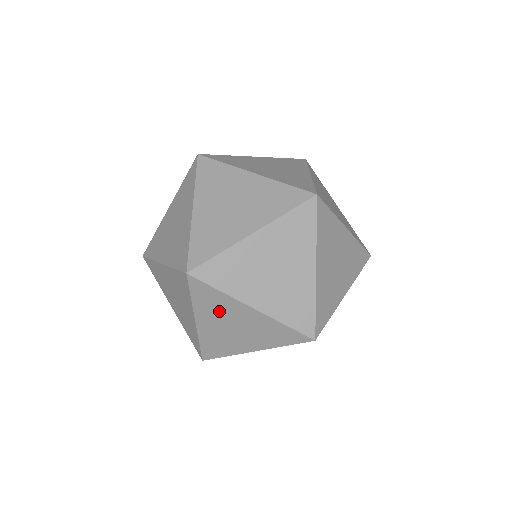
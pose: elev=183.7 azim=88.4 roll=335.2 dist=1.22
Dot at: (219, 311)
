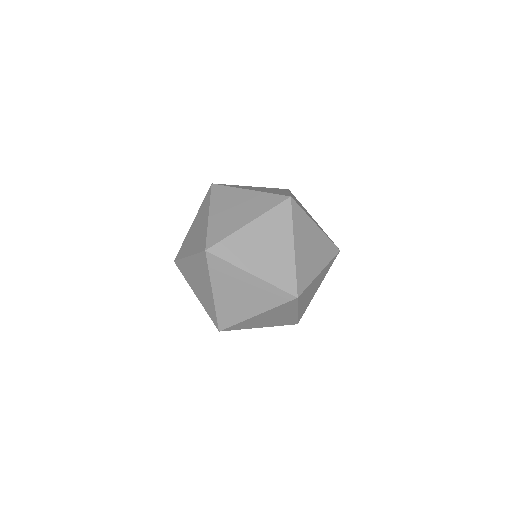
Dot at: (227, 200)
